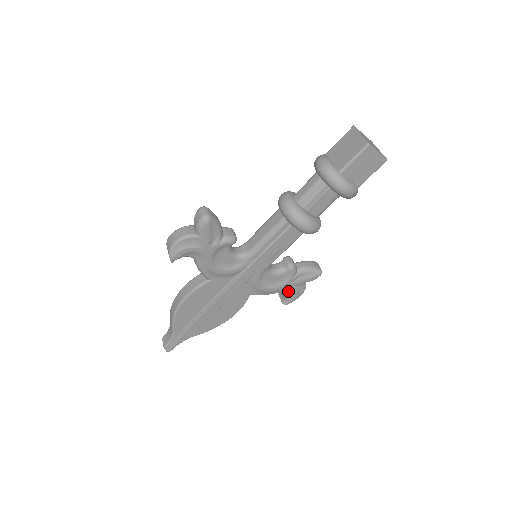
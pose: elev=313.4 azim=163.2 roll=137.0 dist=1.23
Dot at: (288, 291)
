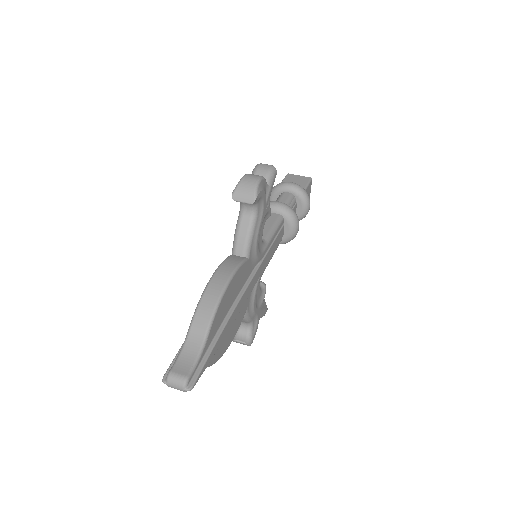
Dot at: (255, 322)
